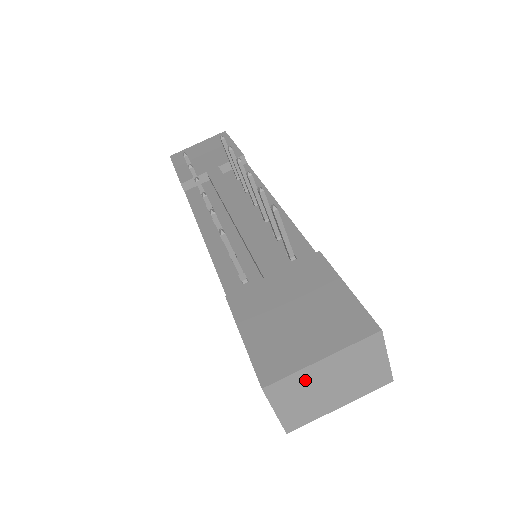
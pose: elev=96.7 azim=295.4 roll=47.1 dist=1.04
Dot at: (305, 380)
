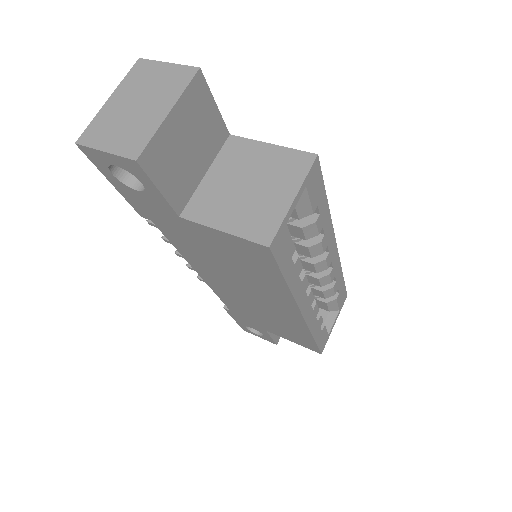
Dot at: (108, 118)
